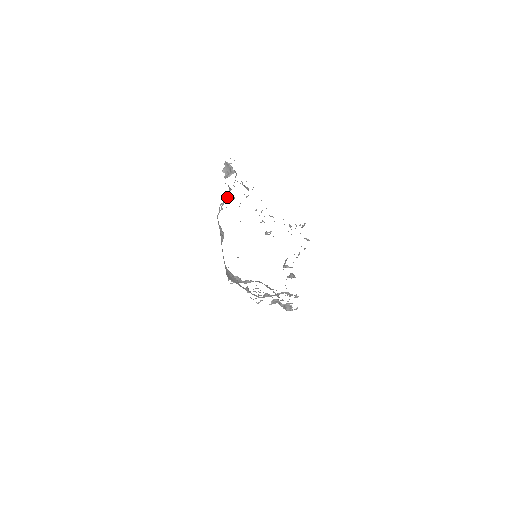
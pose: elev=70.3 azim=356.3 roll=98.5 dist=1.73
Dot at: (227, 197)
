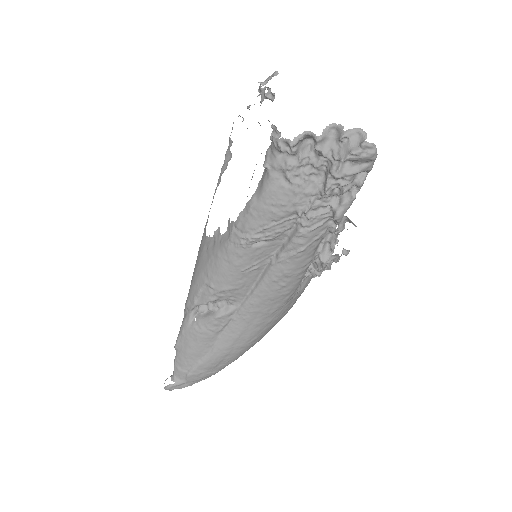
Dot at: (259, 94)
